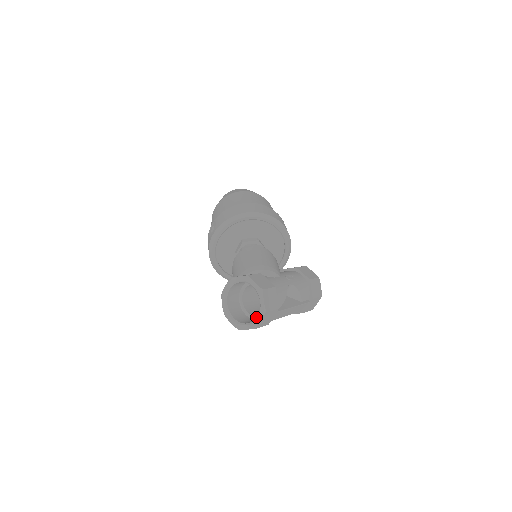
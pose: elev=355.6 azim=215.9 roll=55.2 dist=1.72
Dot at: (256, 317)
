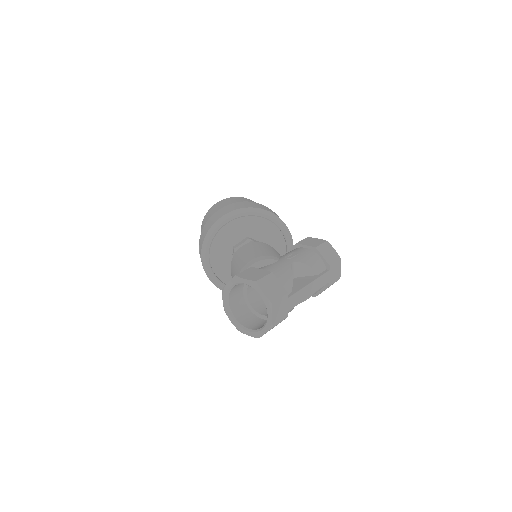
Dot at: occluded
